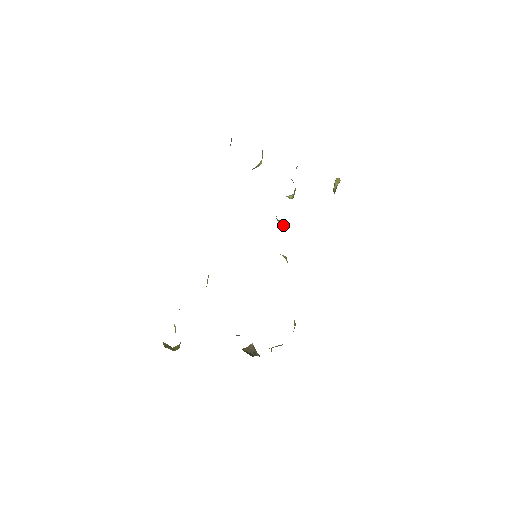
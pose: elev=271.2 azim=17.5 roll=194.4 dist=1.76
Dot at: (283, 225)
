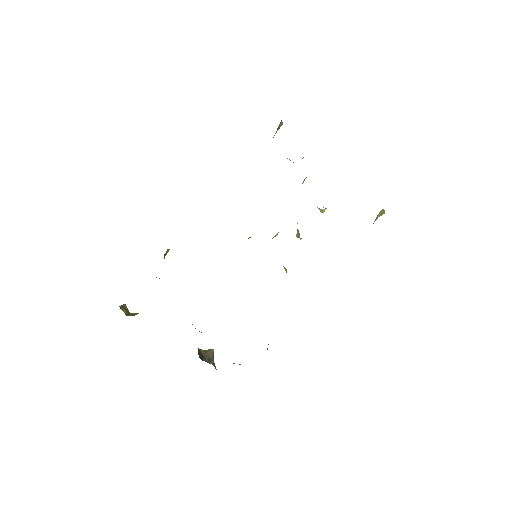
Dot at: (299, 235)
